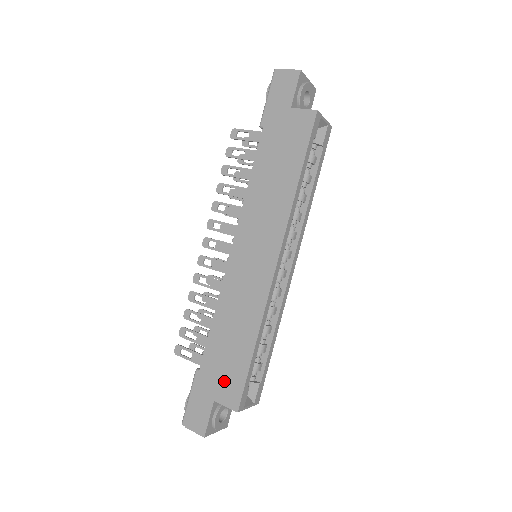
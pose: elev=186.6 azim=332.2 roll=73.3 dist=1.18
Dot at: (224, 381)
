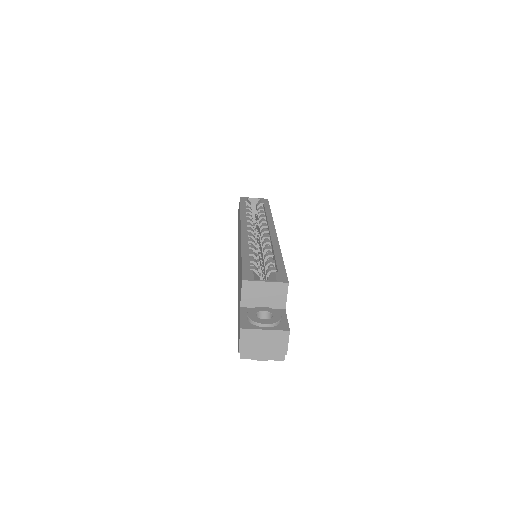
Dot at: (240, 291)
